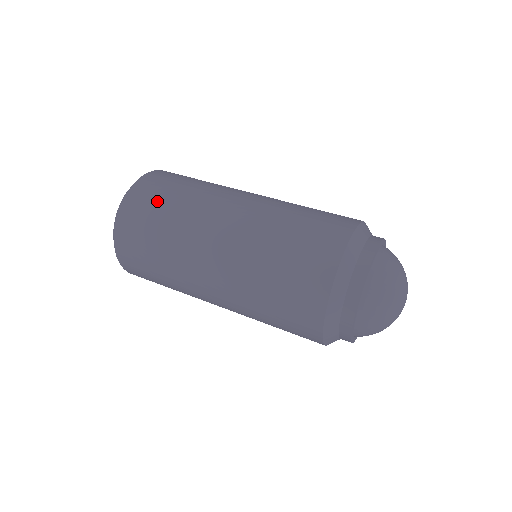
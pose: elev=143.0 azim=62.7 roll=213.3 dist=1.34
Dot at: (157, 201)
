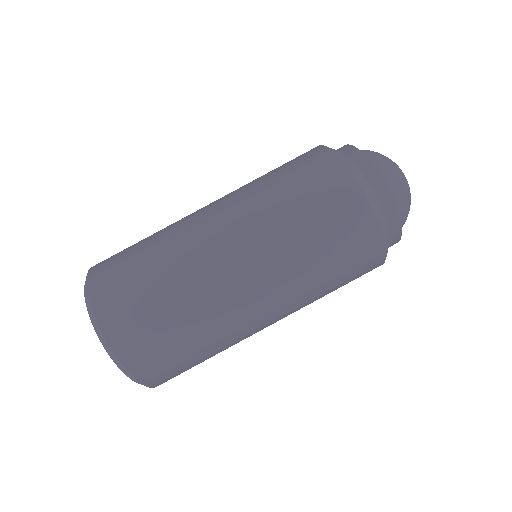
Dot at: (138, 291)
